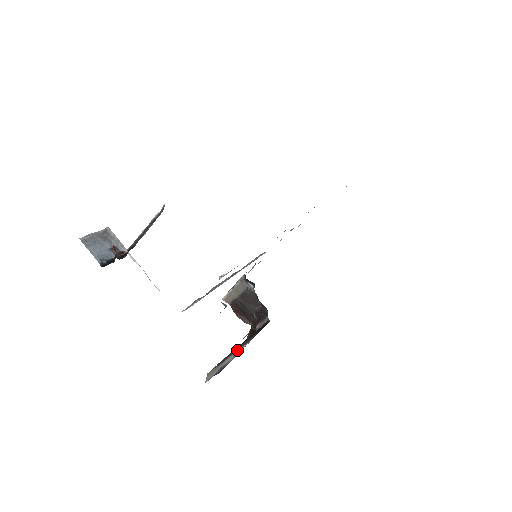
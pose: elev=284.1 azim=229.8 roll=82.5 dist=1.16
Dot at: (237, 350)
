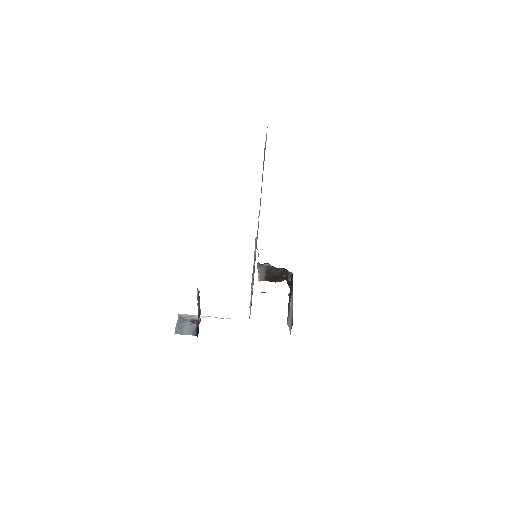
Dot at: (290, 303)
